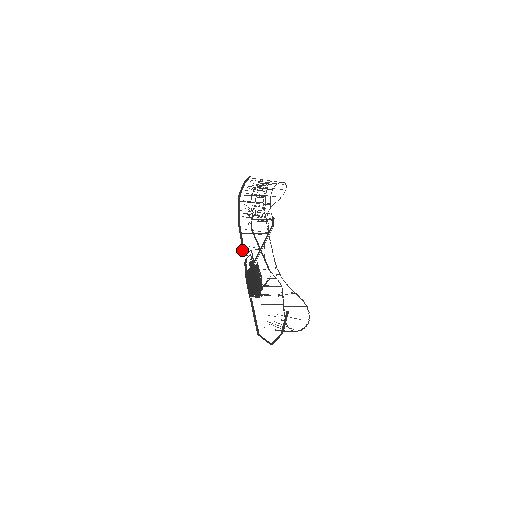
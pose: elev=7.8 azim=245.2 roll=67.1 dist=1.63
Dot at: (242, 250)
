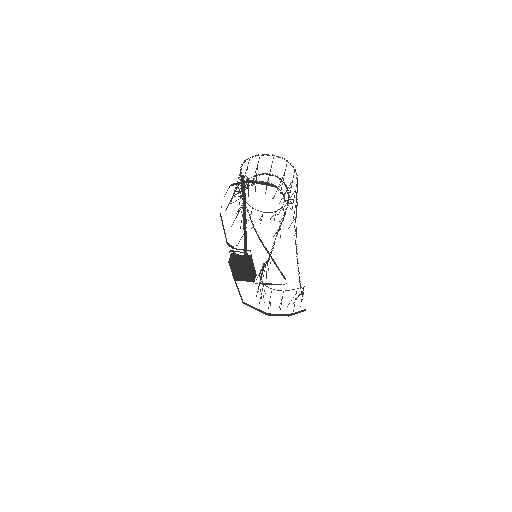
Dot at: (226, 242)
